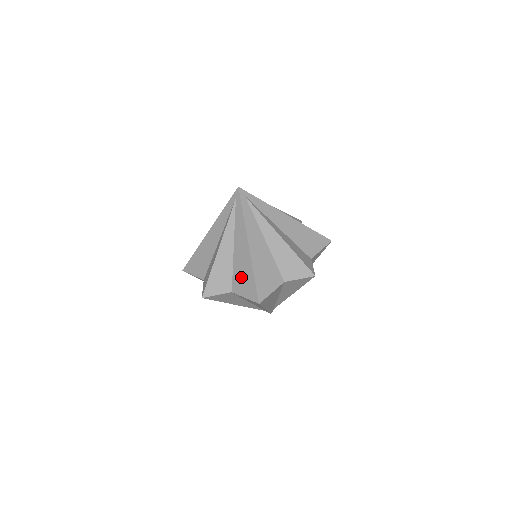
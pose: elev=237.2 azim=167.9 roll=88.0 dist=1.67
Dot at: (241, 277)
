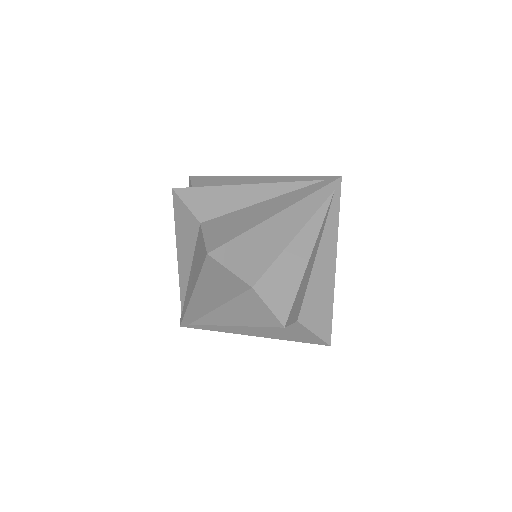
Dot at: (230, 222)
